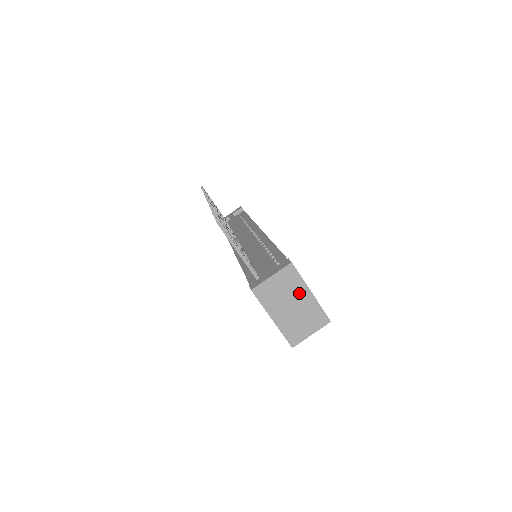
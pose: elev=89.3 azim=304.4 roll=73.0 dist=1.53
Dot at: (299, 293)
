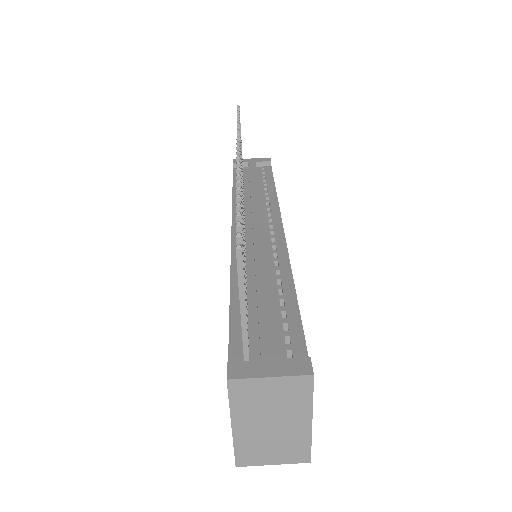
Dot at: (294, 414)
